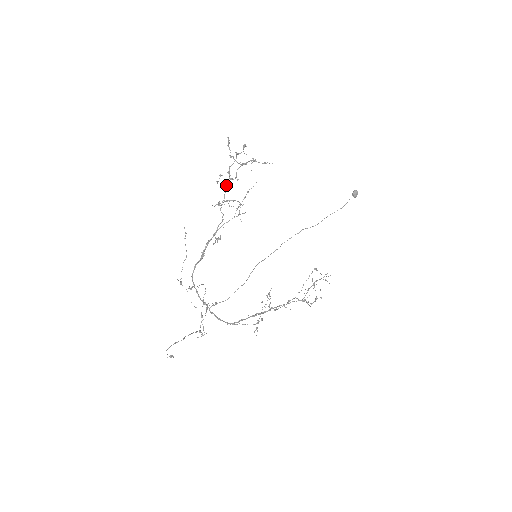
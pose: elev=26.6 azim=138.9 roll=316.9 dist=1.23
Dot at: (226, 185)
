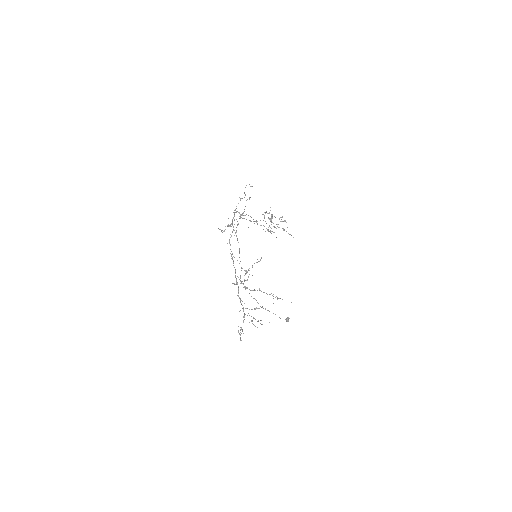
Dot at: (268, 218)
